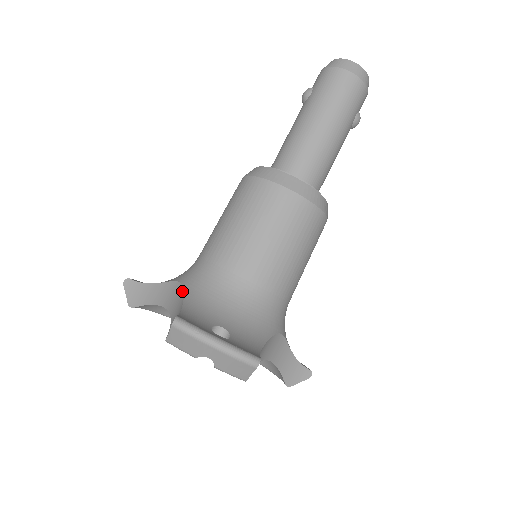
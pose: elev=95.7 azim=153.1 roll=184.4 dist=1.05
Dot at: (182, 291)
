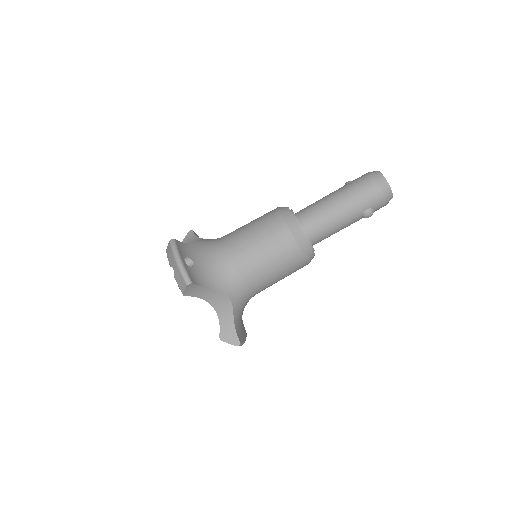
Dot at: (198, 241)
